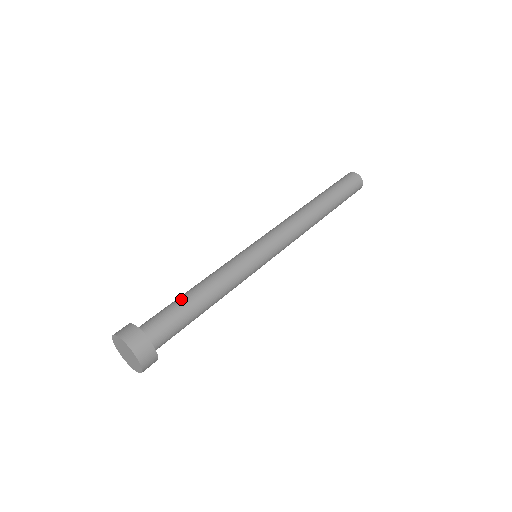
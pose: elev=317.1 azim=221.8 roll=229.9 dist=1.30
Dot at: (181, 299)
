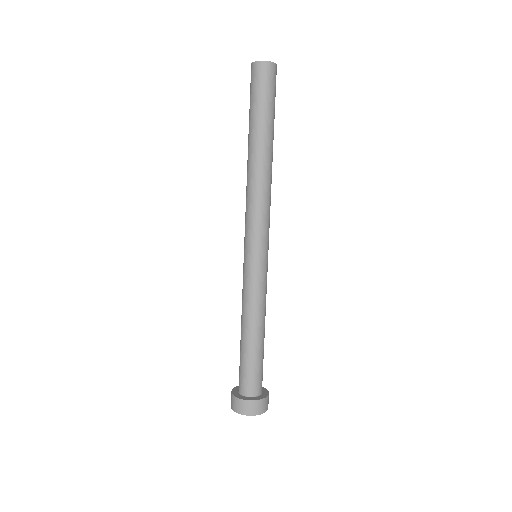
Dot at: (254, 352)
